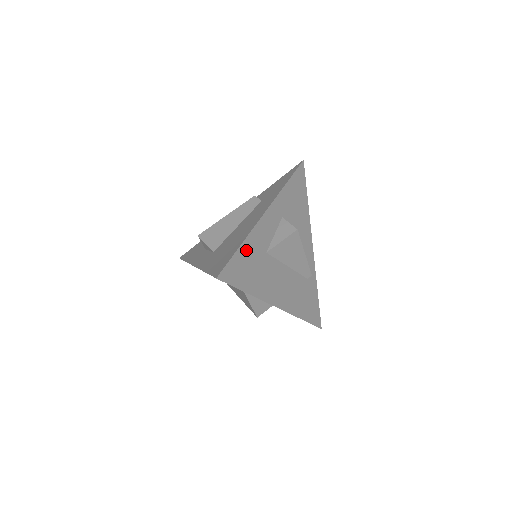
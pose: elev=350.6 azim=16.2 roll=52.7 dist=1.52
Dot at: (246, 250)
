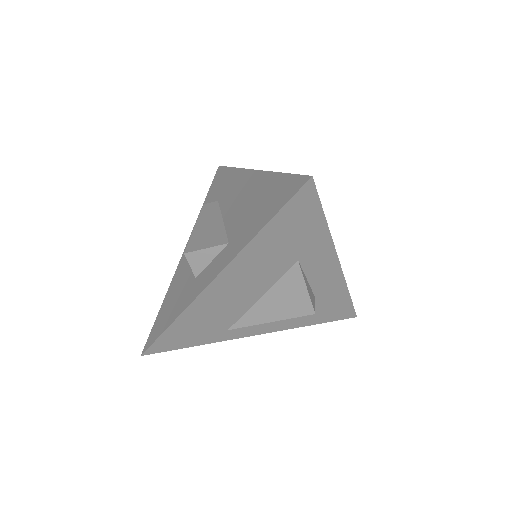
Dot at: occluded
